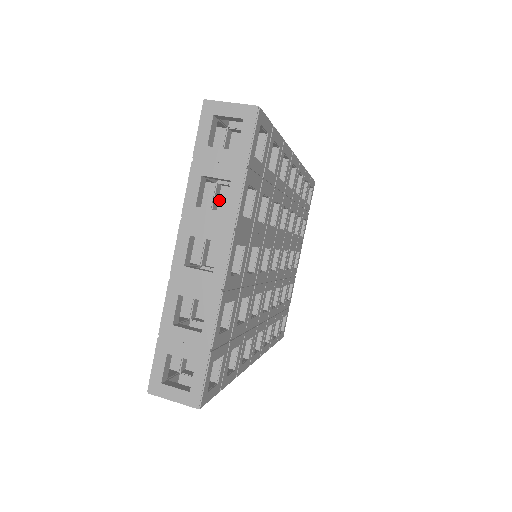
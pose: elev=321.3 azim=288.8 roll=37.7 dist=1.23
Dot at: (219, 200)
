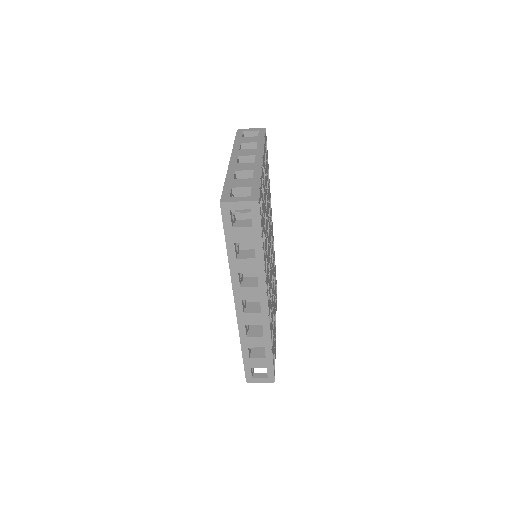
Dot at: occluded
